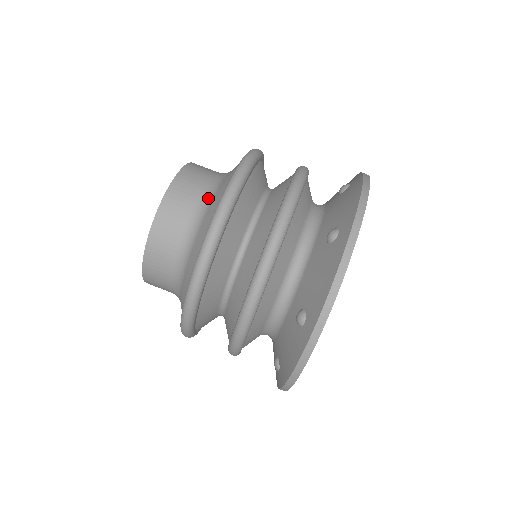
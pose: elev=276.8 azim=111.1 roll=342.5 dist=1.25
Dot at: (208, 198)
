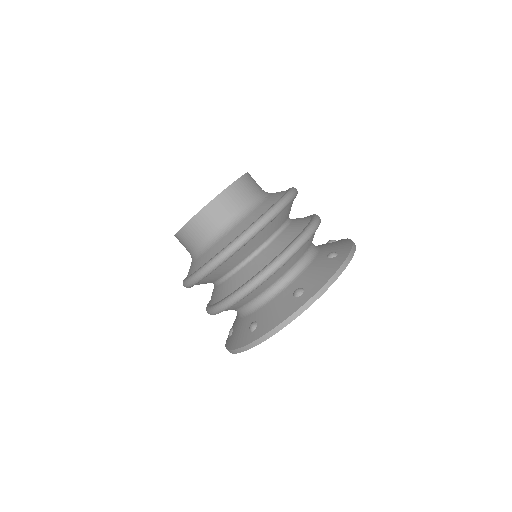
Dot at: (263, 196)
